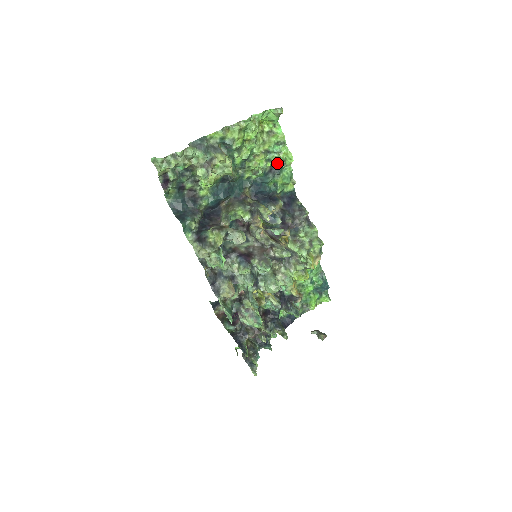
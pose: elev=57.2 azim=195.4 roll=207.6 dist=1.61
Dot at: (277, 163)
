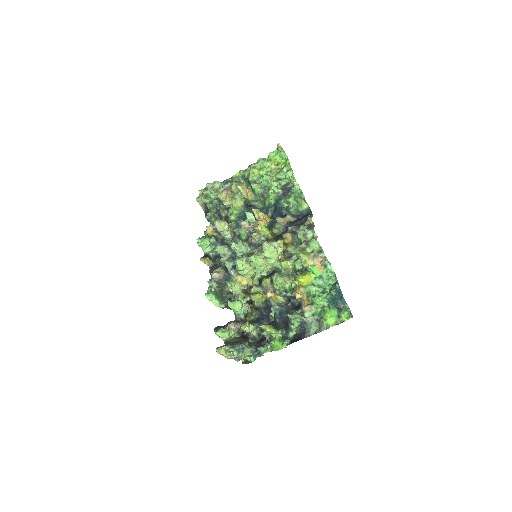
Dot at: (287, 186)
